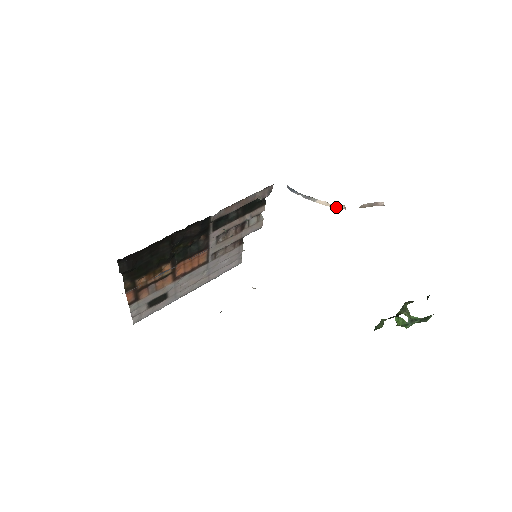
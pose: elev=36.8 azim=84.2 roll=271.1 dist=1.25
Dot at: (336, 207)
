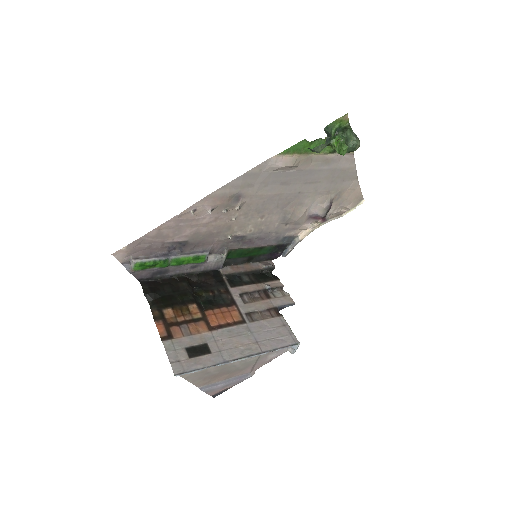
Dot at: (312, 228)
